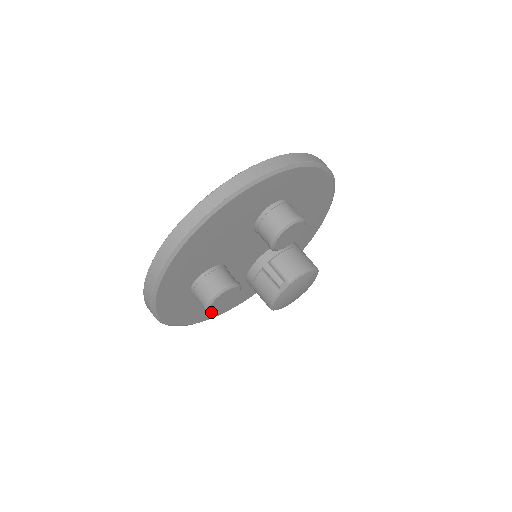
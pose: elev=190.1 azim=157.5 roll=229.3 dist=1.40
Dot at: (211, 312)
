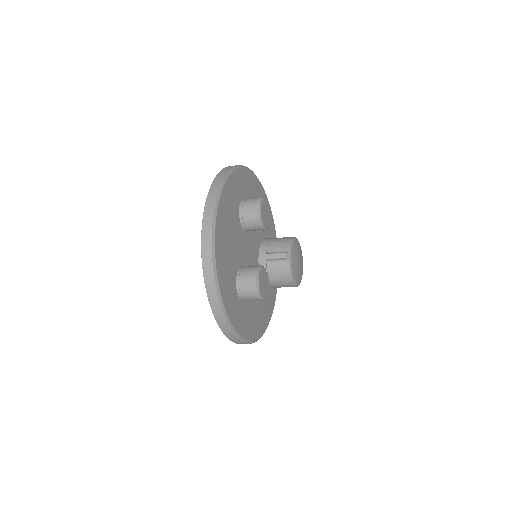
Dot at: (262, 297)
